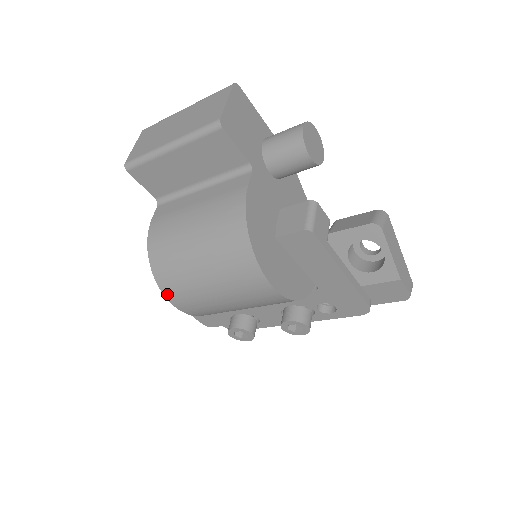
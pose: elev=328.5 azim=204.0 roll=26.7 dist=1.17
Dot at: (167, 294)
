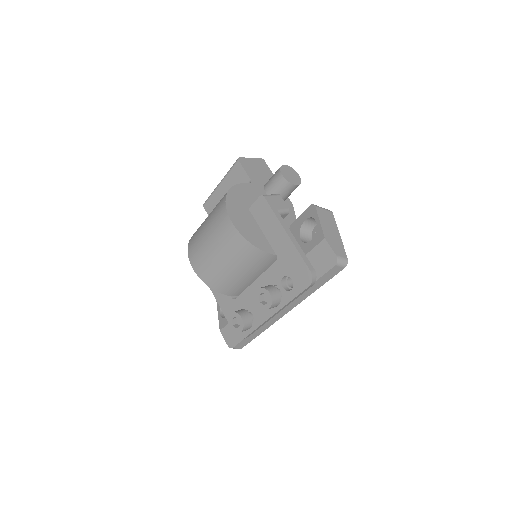
Dot at: (190, 255)
